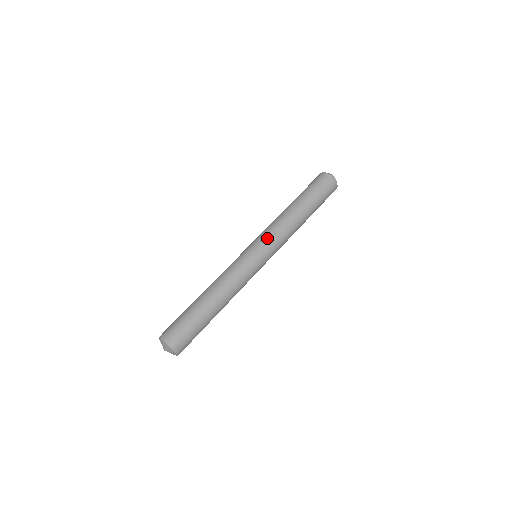
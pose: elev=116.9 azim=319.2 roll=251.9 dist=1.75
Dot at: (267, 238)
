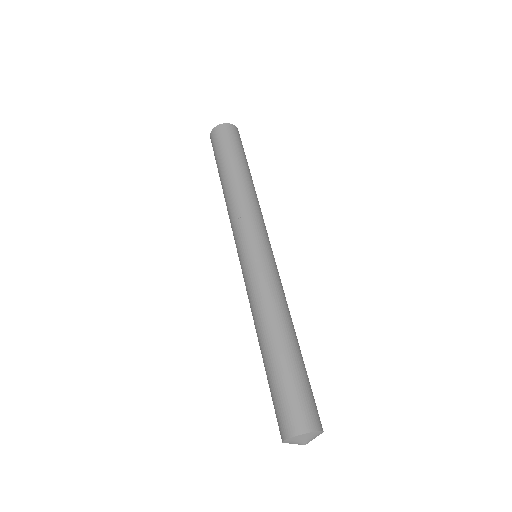
Dot at: (264, 227)
